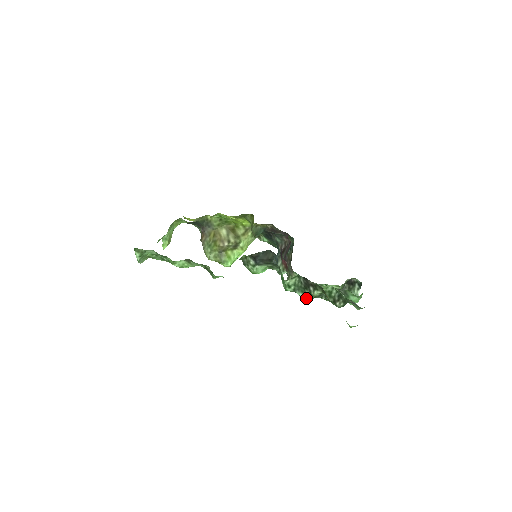
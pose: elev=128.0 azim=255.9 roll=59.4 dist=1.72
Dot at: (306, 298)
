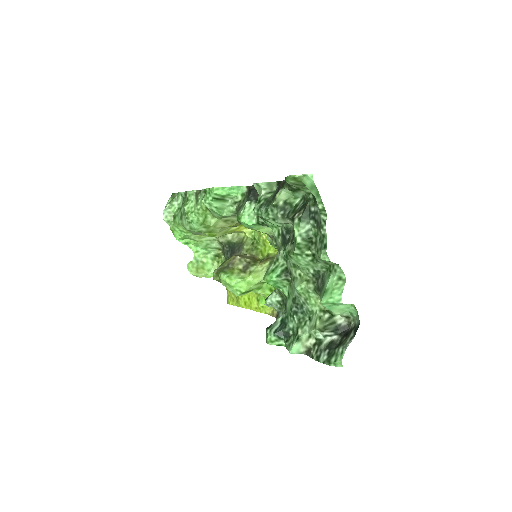
Dot at: (267, 211)
